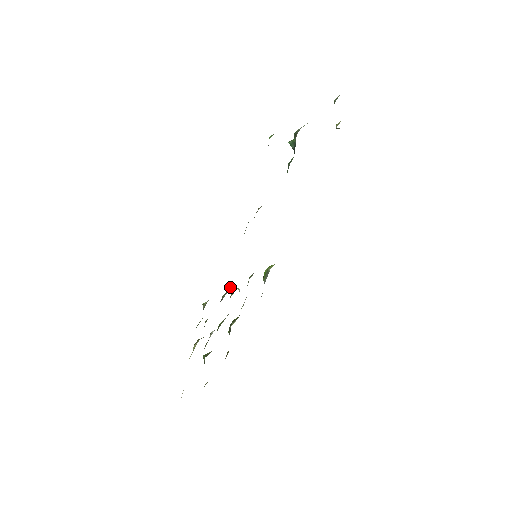
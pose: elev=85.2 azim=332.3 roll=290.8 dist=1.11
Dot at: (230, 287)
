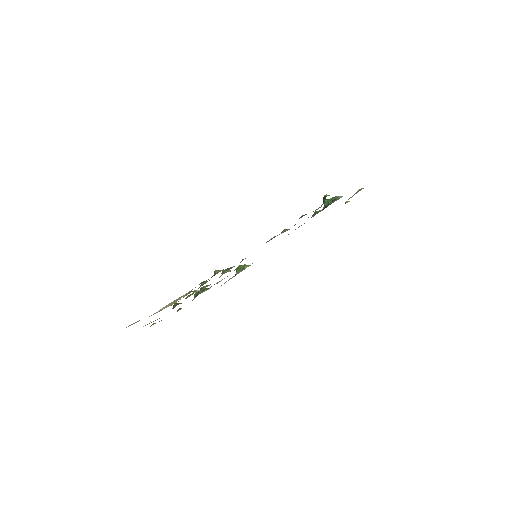
Dot at: (231, 267)
